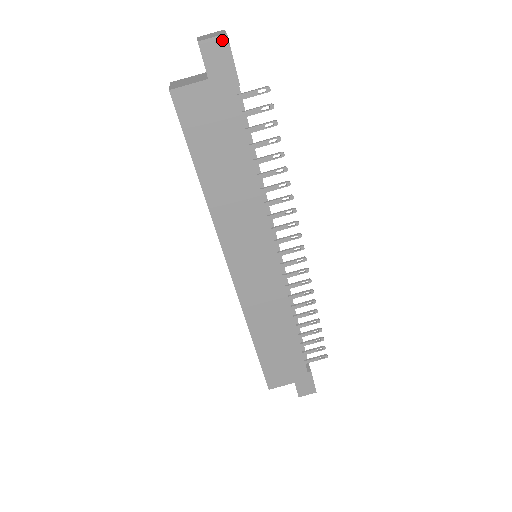
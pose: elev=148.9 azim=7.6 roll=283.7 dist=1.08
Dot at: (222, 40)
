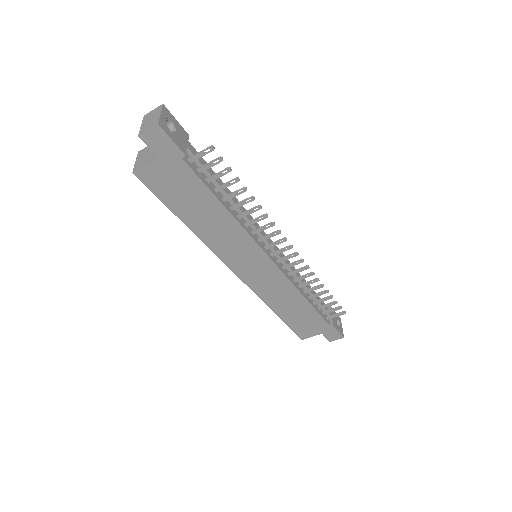
Dot at: (156, 130)
